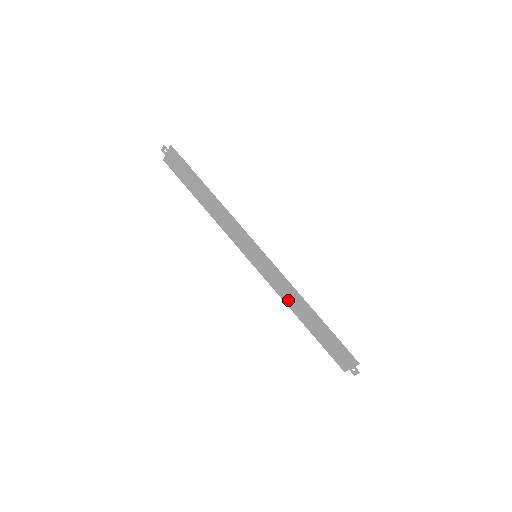
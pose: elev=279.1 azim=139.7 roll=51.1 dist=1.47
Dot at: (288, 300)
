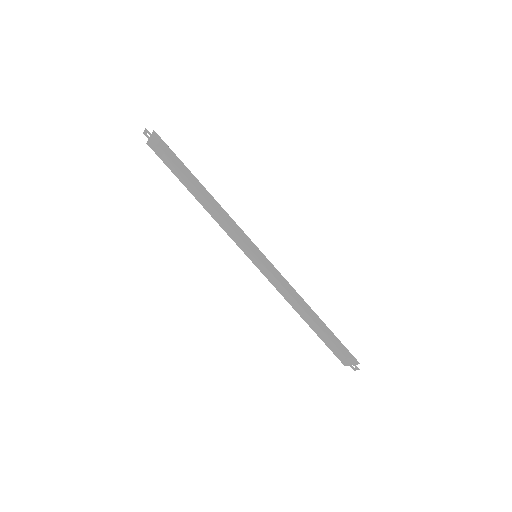
Dot at: (290, 299)
